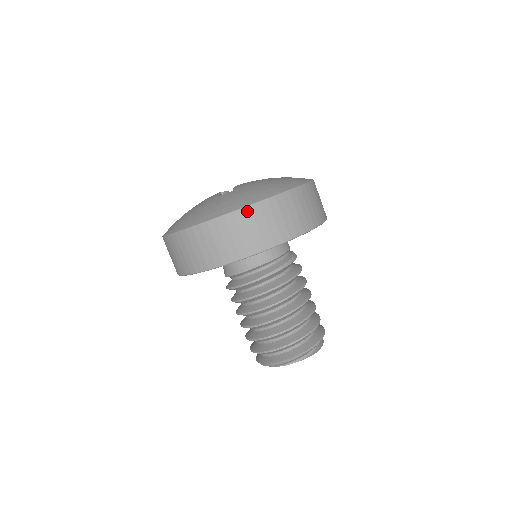
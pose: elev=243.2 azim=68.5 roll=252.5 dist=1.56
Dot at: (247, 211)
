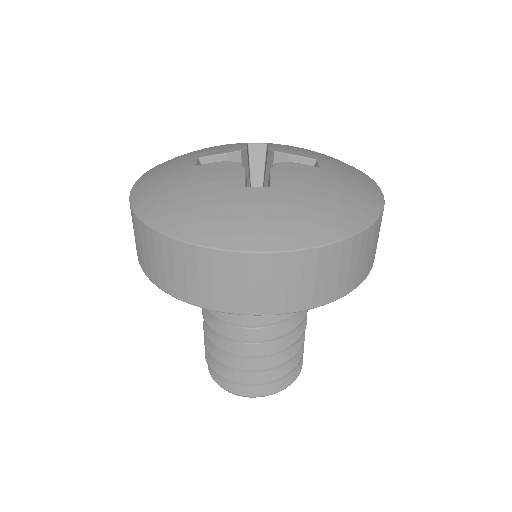
Dot at: (296, 257)
